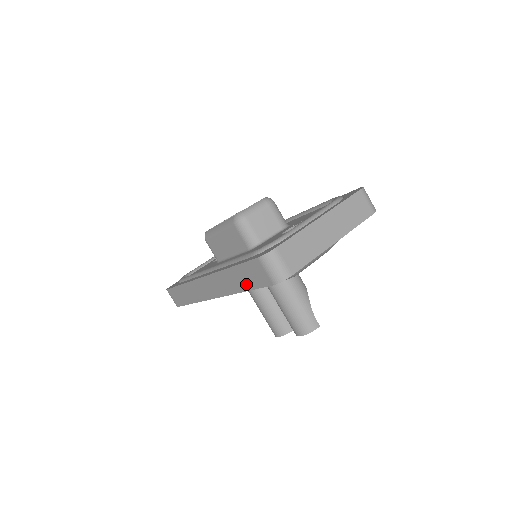
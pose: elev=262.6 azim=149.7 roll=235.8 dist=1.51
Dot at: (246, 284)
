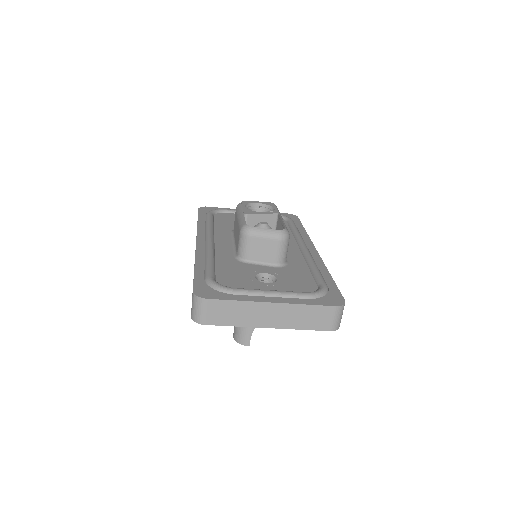
Dot at: occluded
